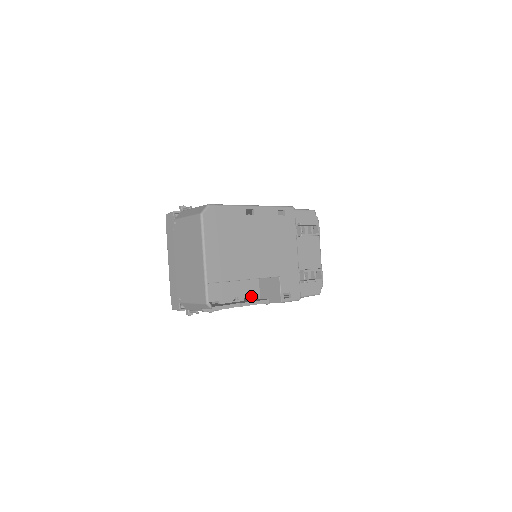
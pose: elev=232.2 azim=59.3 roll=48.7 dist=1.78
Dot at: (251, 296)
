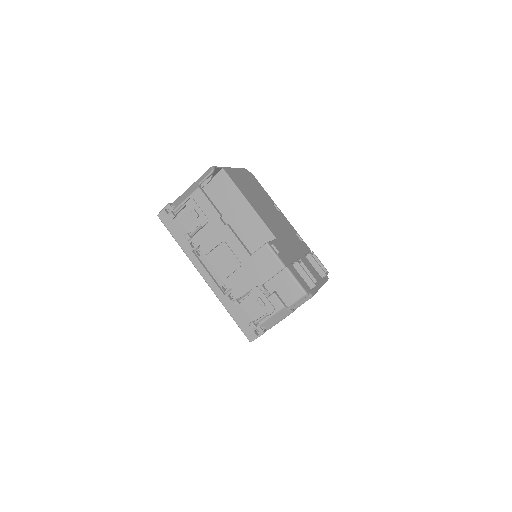
Dot at: occluded
